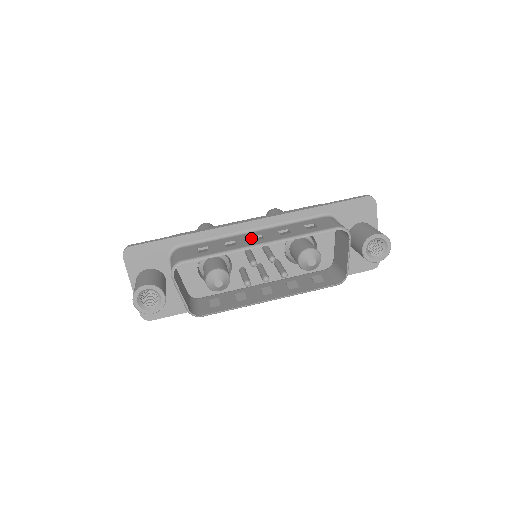
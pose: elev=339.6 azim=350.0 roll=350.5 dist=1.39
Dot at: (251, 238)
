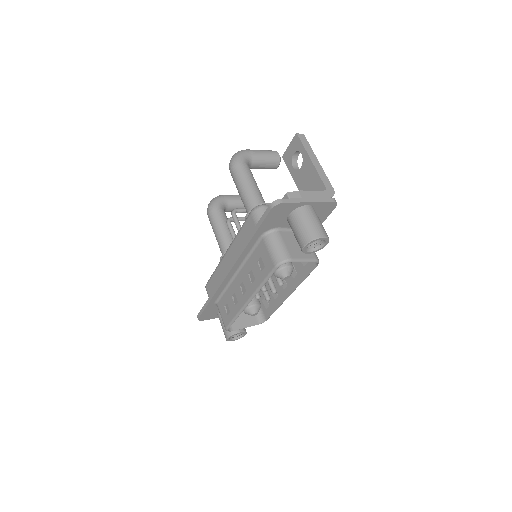
Dot at: (240, 289)
